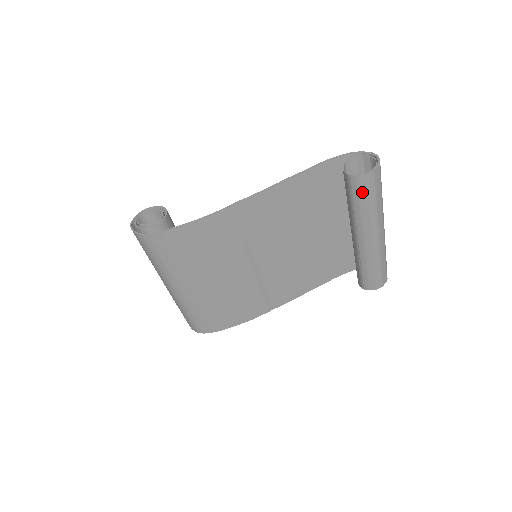
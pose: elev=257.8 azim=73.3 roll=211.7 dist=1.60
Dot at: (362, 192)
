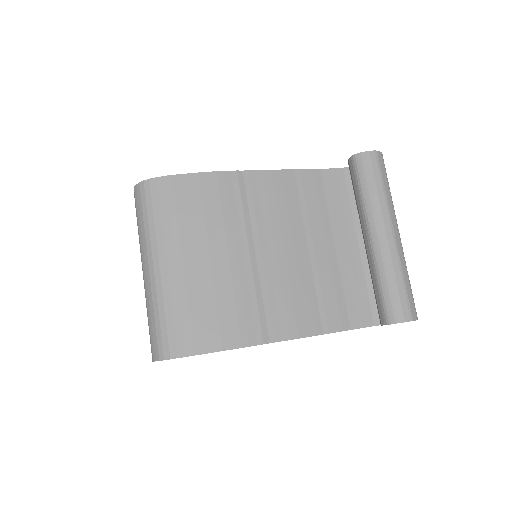
Dot at: (368, 171)
